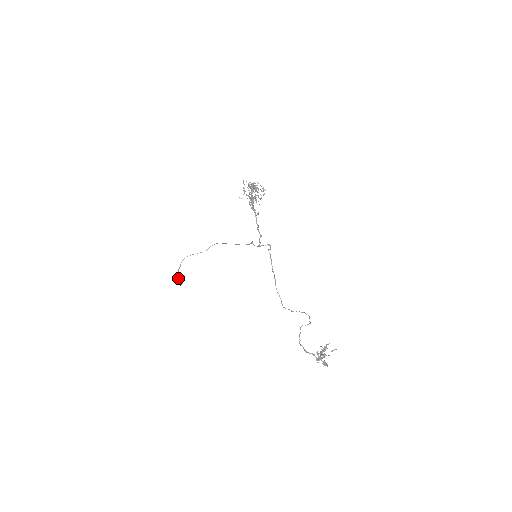
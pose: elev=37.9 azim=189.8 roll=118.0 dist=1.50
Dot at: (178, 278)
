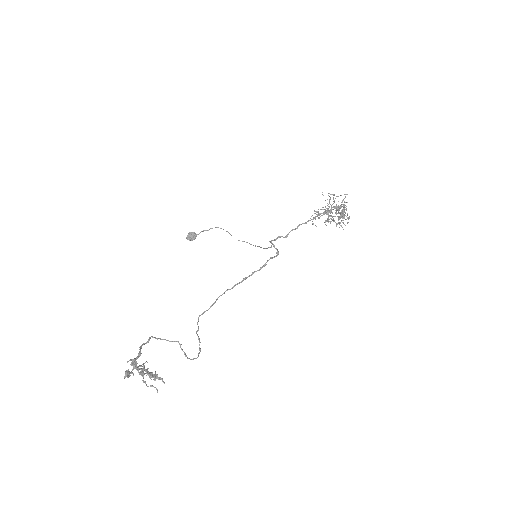
Dot at: (194, 232)
